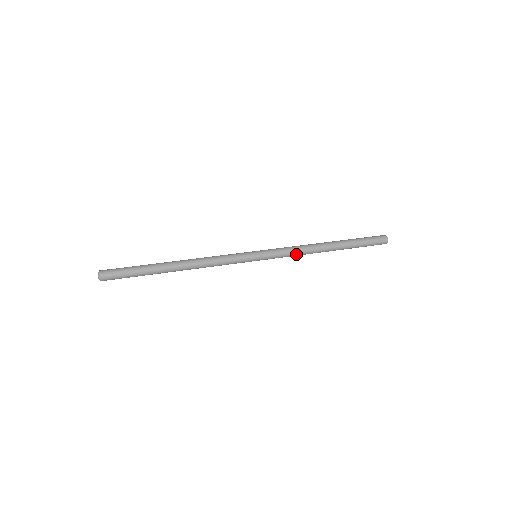
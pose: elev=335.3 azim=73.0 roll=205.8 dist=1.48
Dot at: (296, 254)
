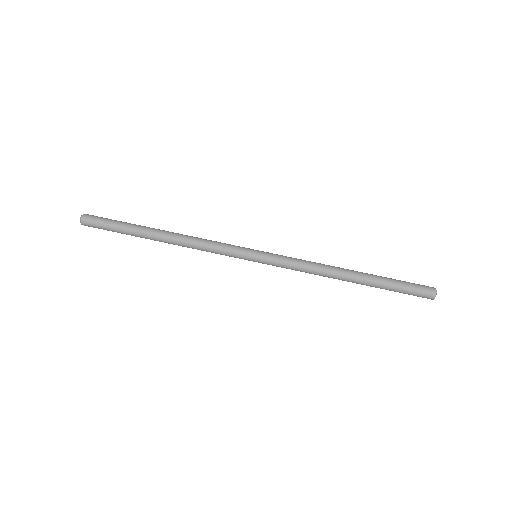
Dot at: occluded
